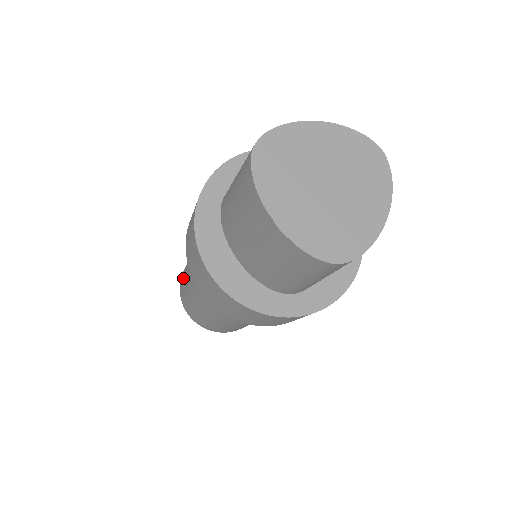
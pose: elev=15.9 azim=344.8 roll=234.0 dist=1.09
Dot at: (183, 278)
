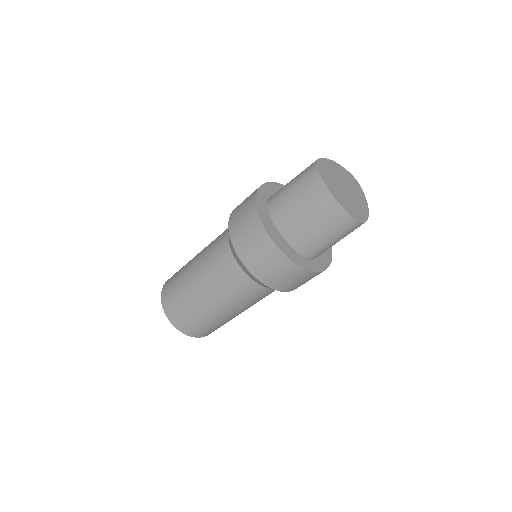
Dot at: (176, 287)
